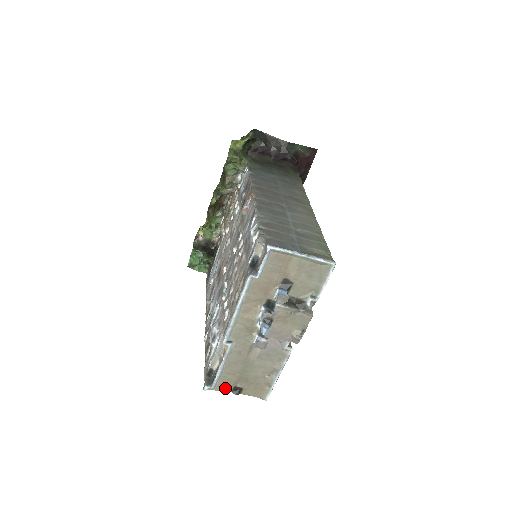
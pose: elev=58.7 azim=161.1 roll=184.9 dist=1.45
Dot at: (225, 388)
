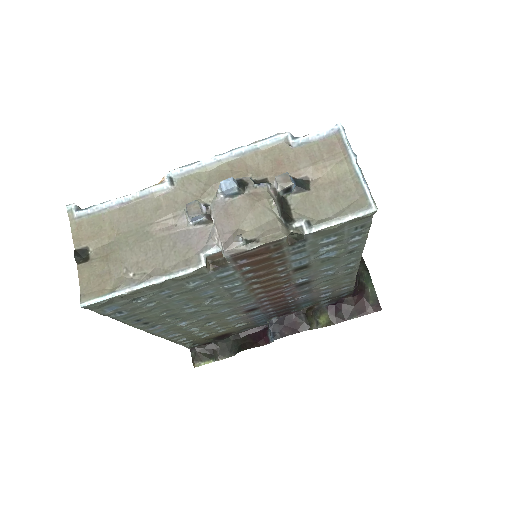
Dot at: (80, 235)
